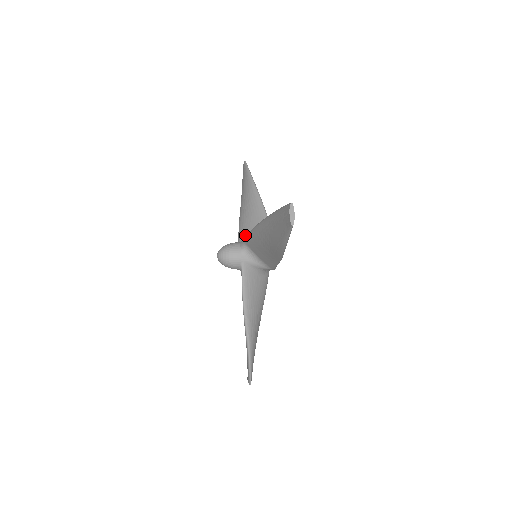
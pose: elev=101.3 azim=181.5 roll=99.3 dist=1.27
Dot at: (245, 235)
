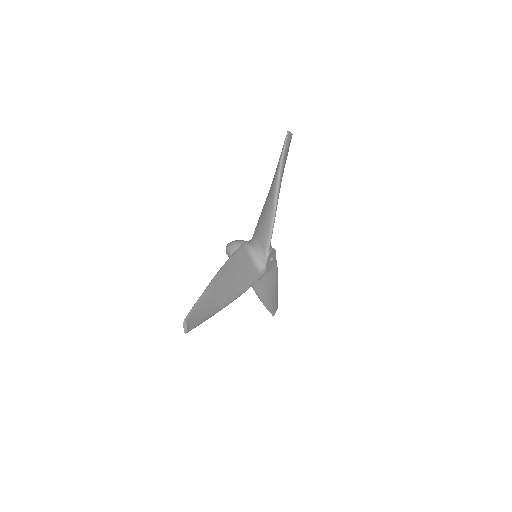
Dot at: (257, 229)
